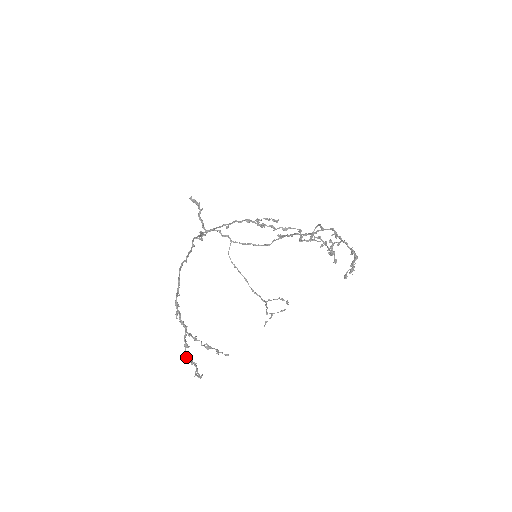
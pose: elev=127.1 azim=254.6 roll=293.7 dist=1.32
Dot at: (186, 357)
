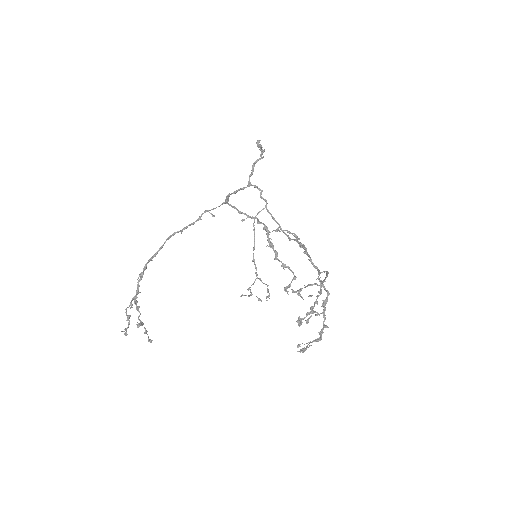
Dot at: occluded
